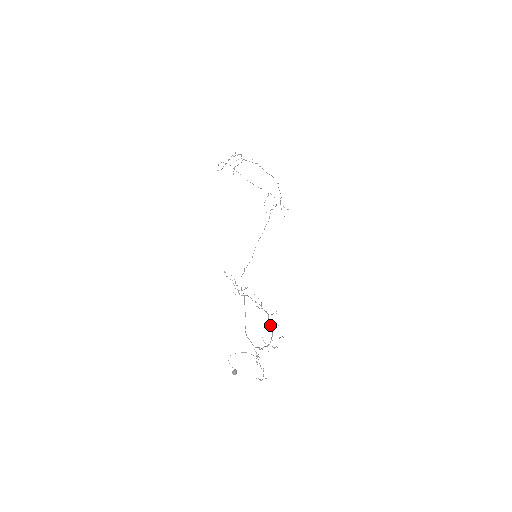
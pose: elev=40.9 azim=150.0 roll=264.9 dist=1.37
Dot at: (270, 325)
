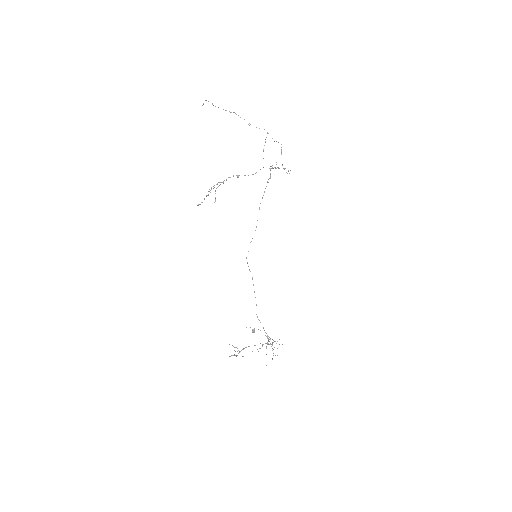
Dot at: occluded
